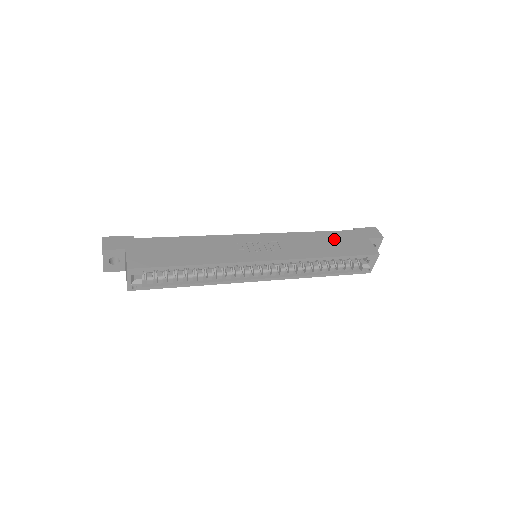
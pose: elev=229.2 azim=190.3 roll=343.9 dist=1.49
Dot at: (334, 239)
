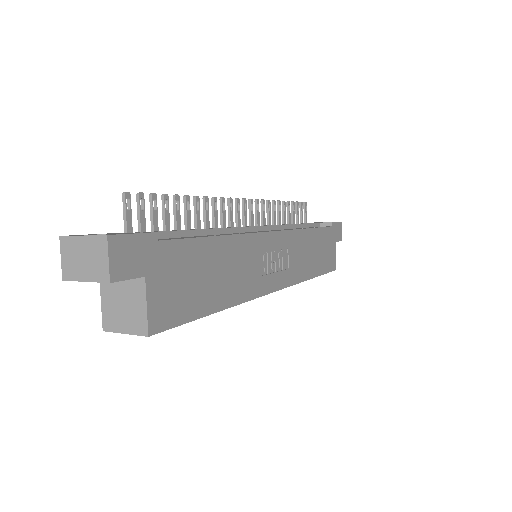
Dot at: (320, 244)
